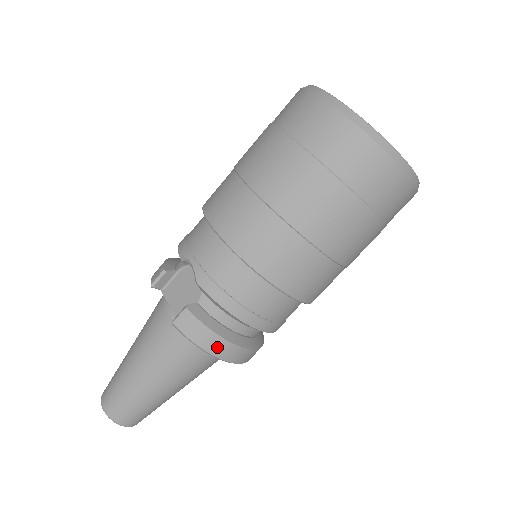
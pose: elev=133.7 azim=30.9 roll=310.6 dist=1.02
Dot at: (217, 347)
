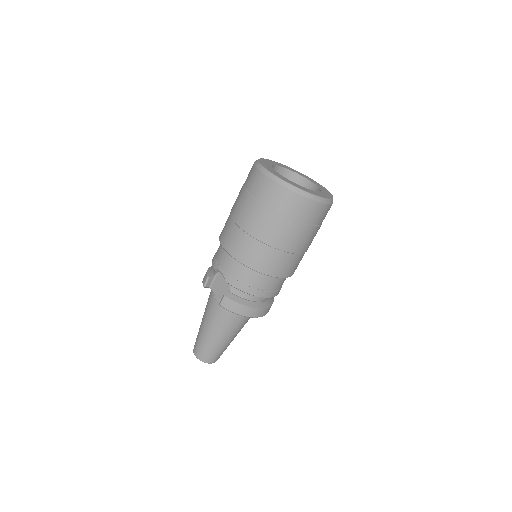
Dot at: (246, 312)
